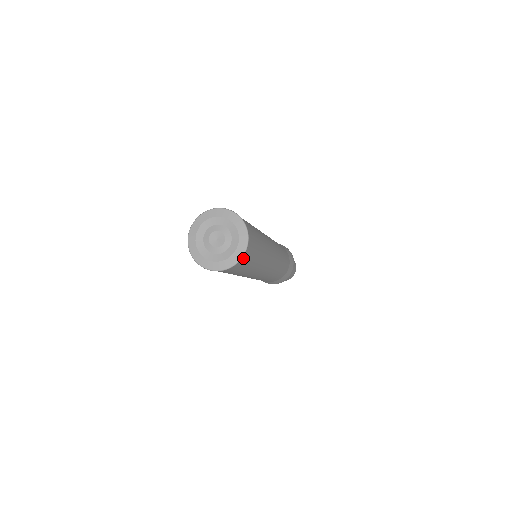
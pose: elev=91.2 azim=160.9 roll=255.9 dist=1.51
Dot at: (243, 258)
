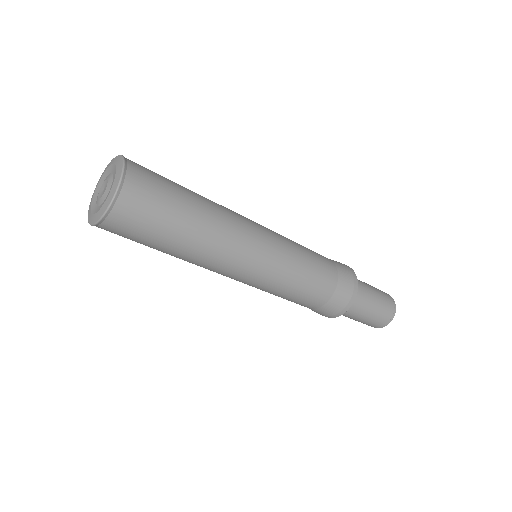
Dot at: (127, 190)
